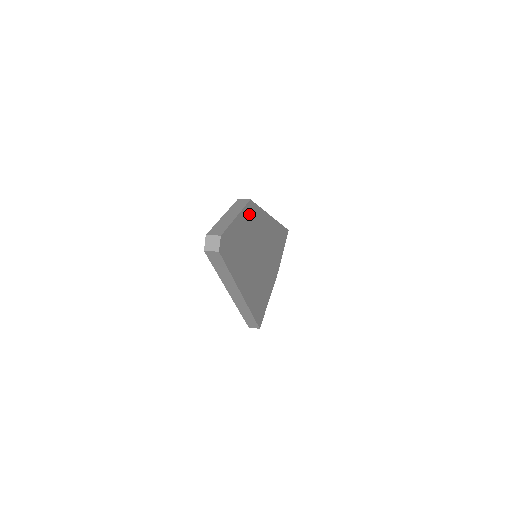
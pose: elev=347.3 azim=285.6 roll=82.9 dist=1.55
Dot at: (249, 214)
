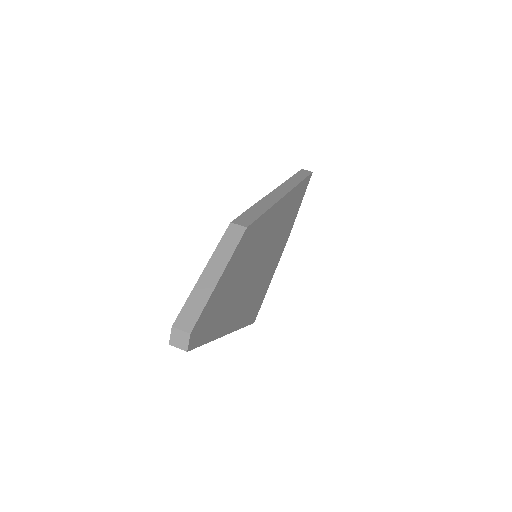
Dot at: (244, 245)
